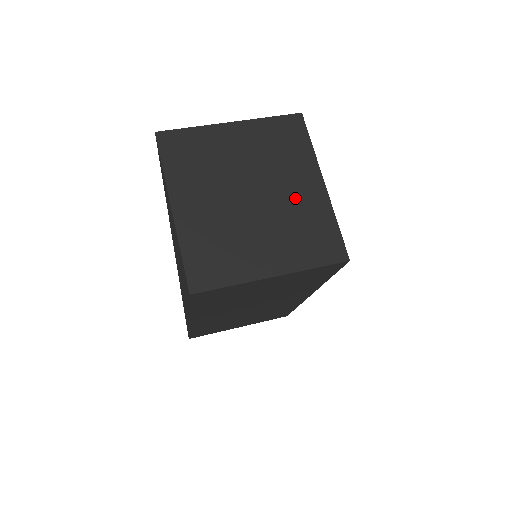
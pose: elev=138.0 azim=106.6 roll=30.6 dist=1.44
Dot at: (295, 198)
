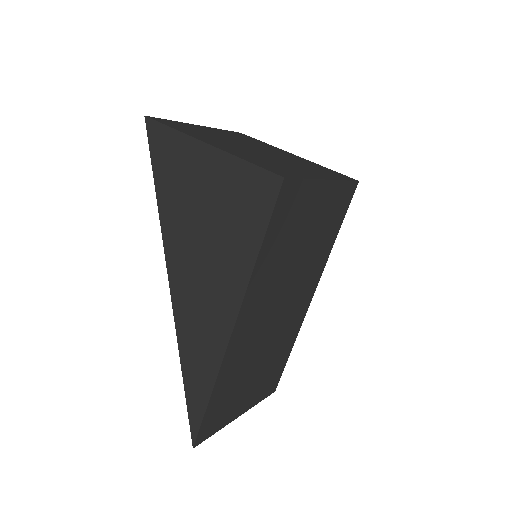
Dot at: (287, 156)
